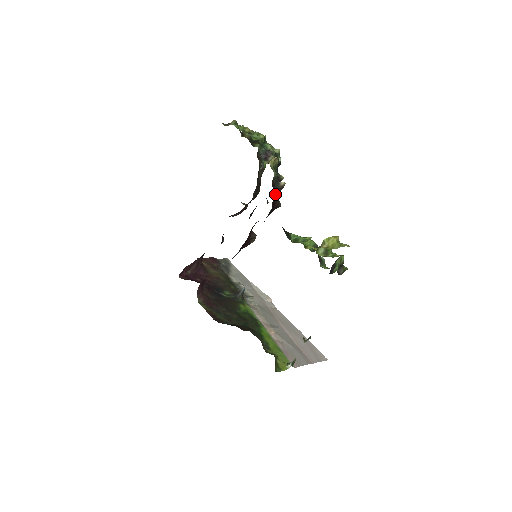
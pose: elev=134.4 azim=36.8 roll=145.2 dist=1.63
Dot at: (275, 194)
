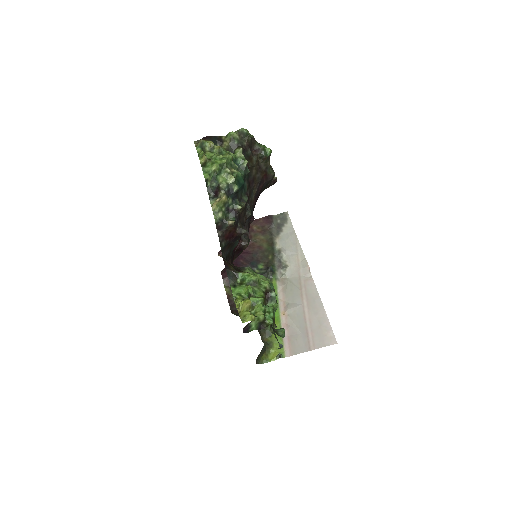
Dot at: (227, 232)
